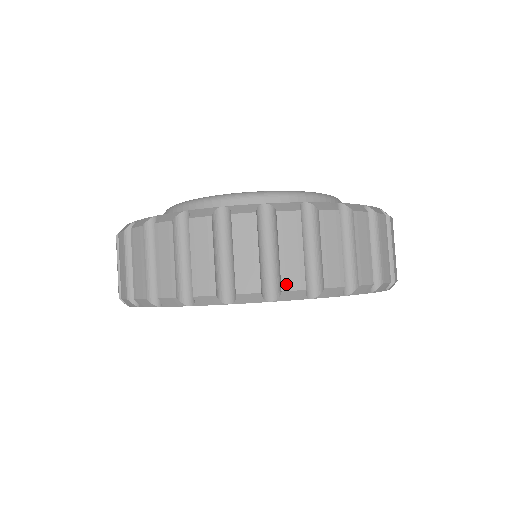
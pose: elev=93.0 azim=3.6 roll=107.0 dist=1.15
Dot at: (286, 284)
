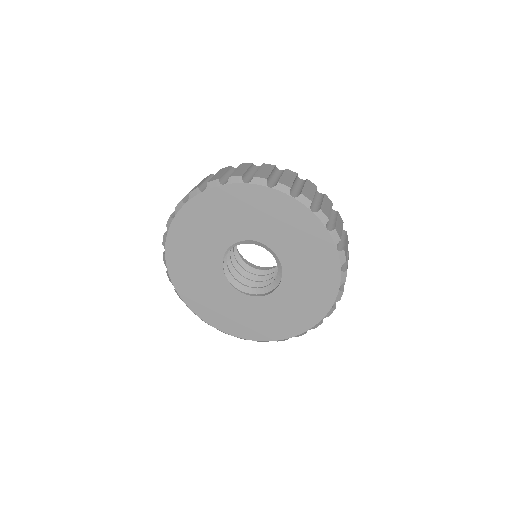
Dot at: (233, 175)
